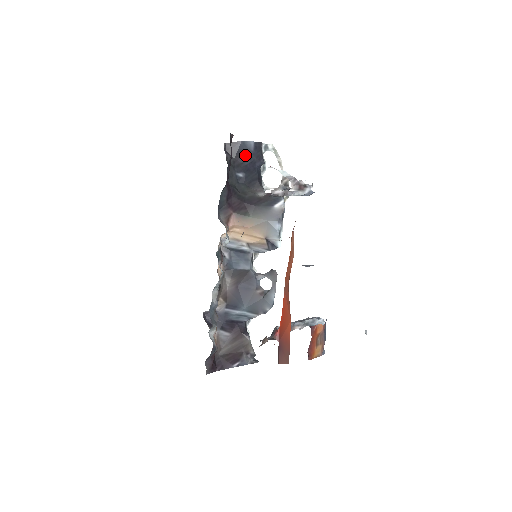
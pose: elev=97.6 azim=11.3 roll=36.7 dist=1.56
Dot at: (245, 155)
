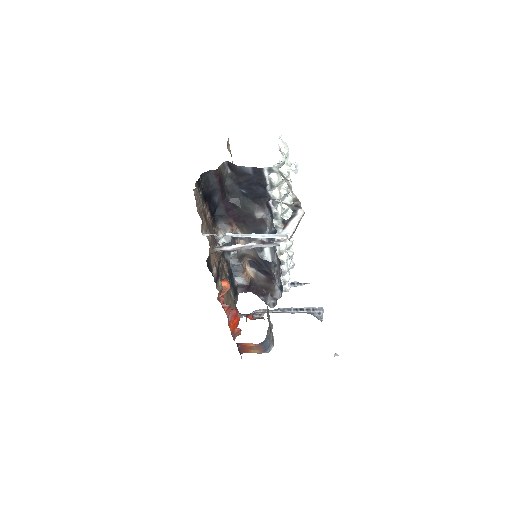
Dot at: (246, 176)
